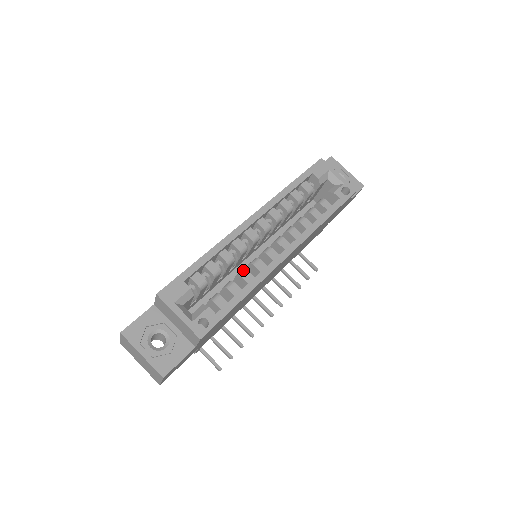
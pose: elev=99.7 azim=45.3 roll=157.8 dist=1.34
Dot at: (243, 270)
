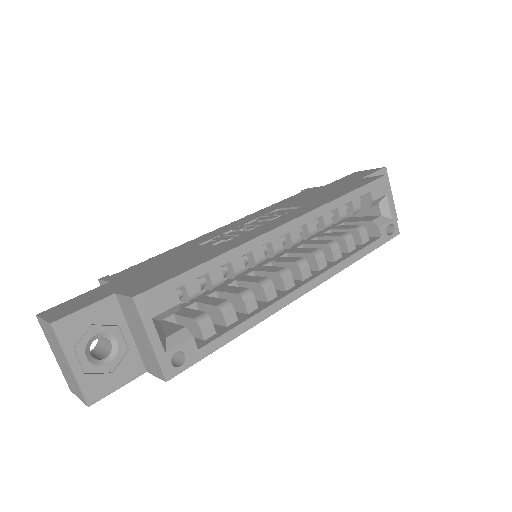
Dot at: (249, 291)
